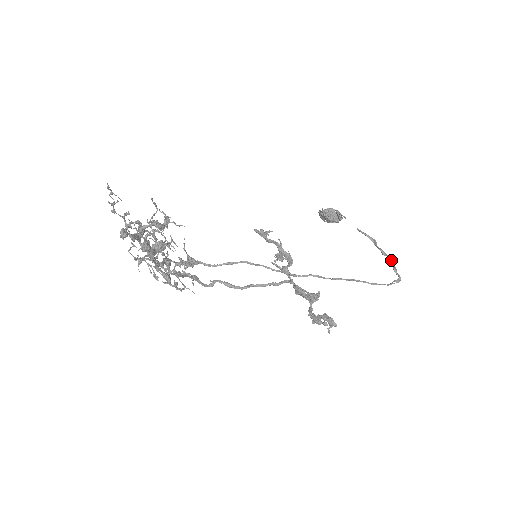
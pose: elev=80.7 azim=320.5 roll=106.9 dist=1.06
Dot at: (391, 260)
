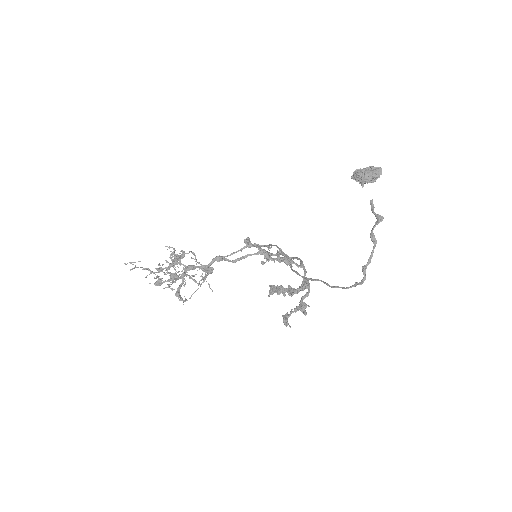
Dot at: (371, 253)
